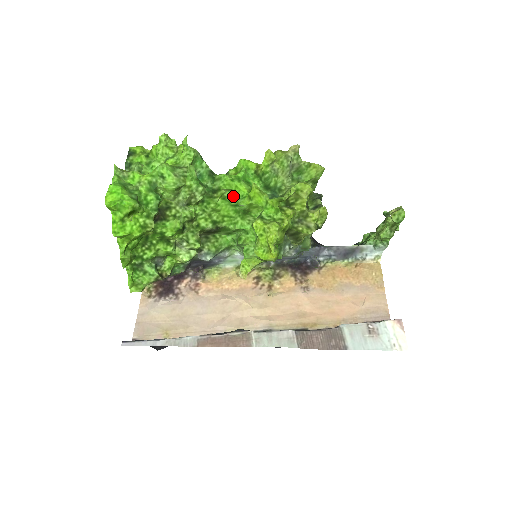
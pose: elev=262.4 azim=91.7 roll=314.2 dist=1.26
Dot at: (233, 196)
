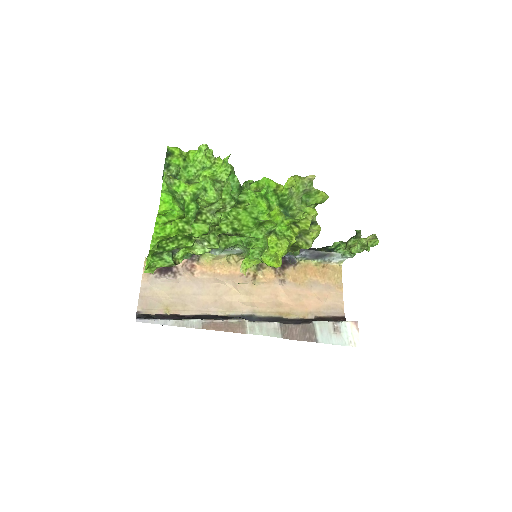
Dot at: (254, 209)
